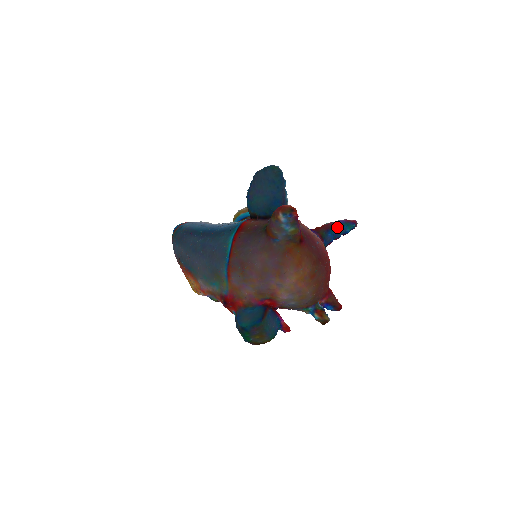
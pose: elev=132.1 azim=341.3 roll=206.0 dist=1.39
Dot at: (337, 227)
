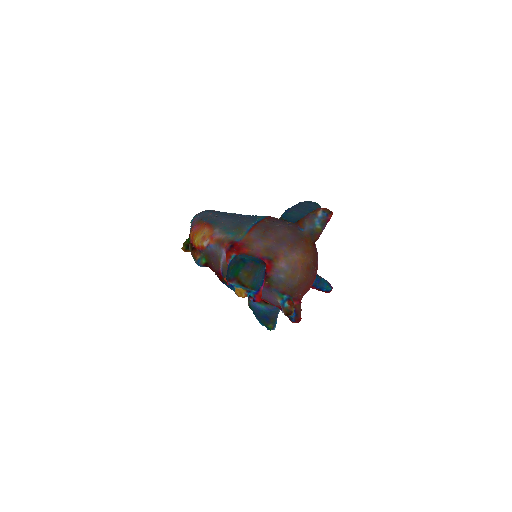
Dot at: (321, 279)
